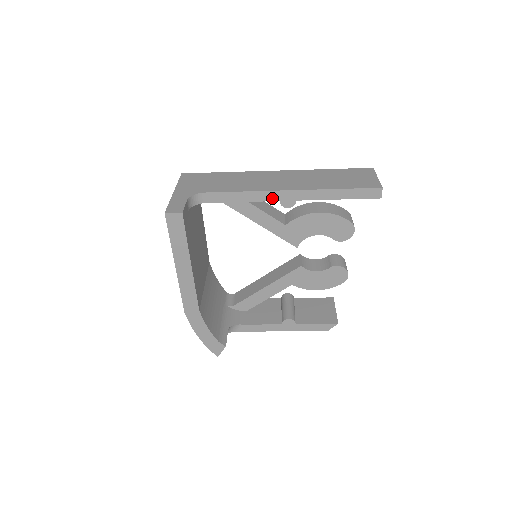
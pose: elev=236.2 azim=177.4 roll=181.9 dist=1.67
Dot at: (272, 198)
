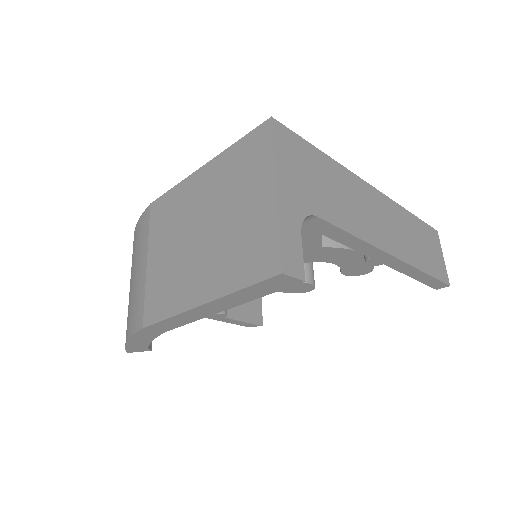
Dot at: (369, 253)
